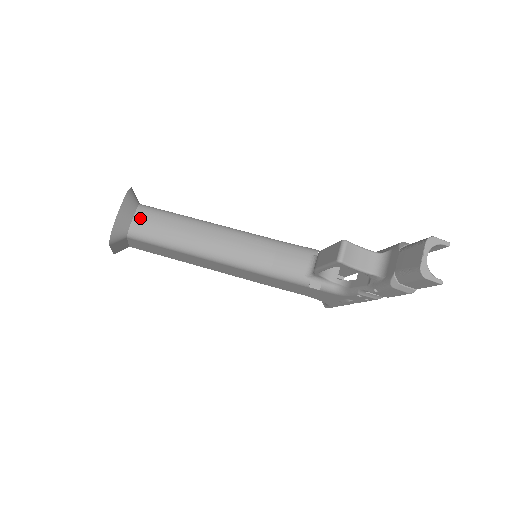
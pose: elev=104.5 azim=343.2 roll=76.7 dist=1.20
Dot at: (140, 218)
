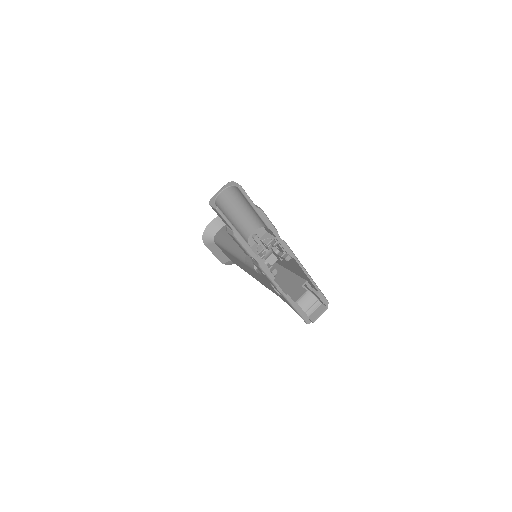
Dot at: (221, 230)
